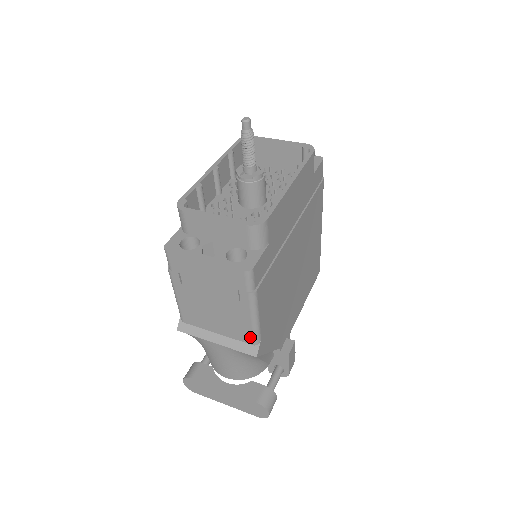
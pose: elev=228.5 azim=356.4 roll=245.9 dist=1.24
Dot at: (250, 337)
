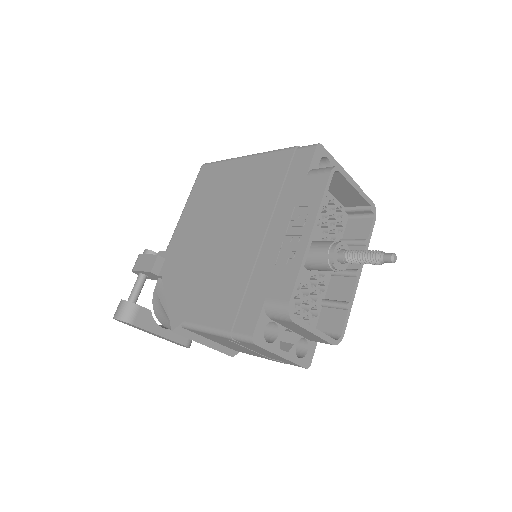
Dot at: occluded
